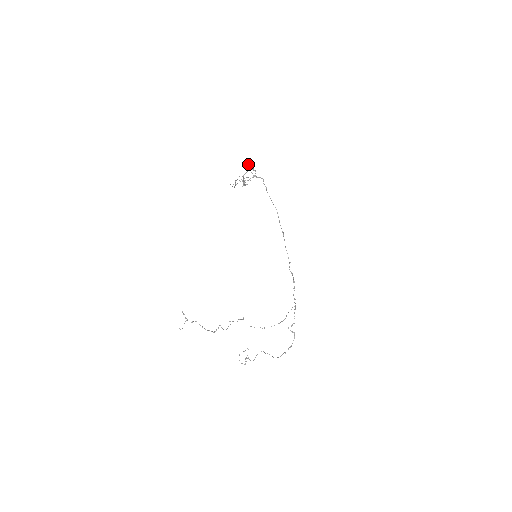
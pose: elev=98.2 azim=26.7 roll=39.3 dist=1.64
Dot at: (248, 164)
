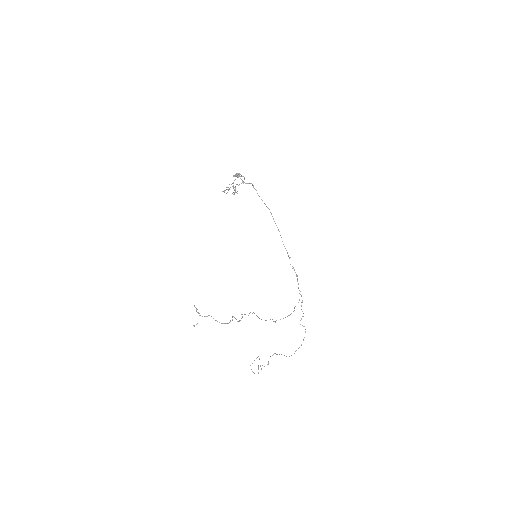
Dot at: (236, 173)
